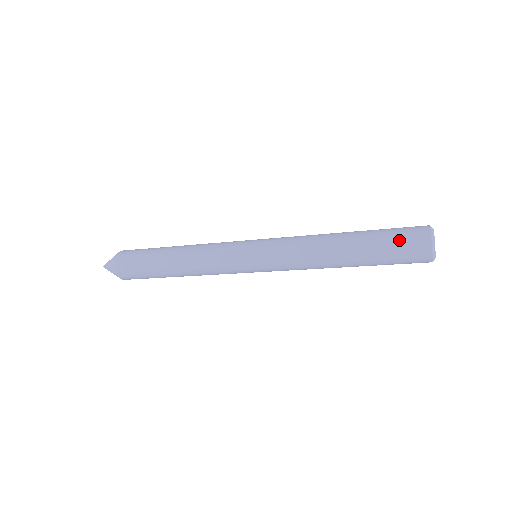
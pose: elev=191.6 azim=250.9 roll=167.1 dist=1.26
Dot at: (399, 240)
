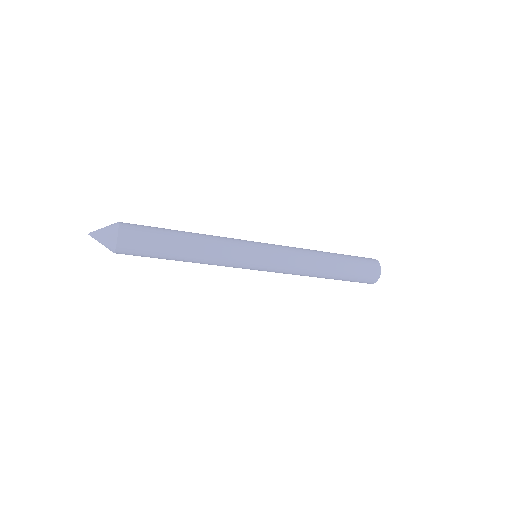
Dot at: (361, 258)
